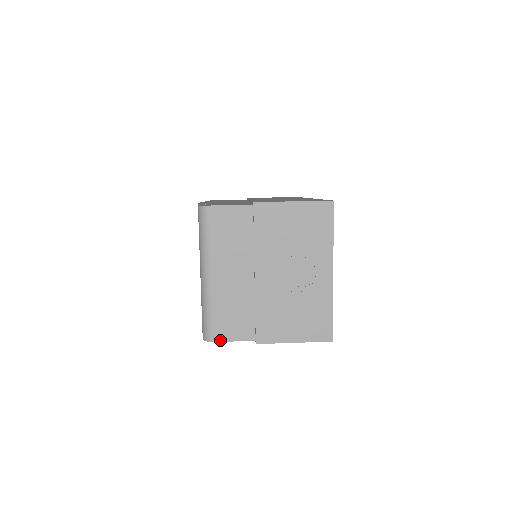
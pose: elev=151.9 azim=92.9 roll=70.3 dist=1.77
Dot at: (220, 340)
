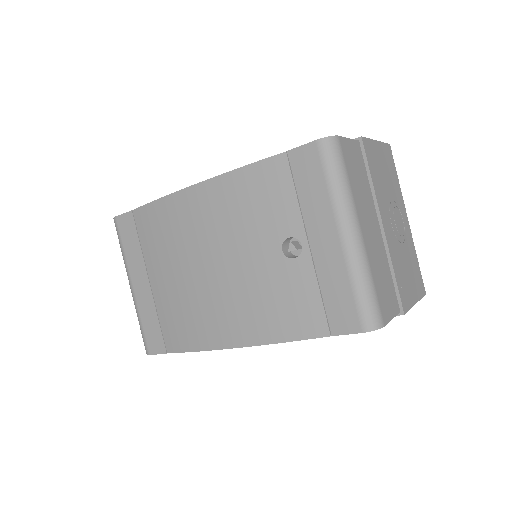
Dot at: (386, 321)
